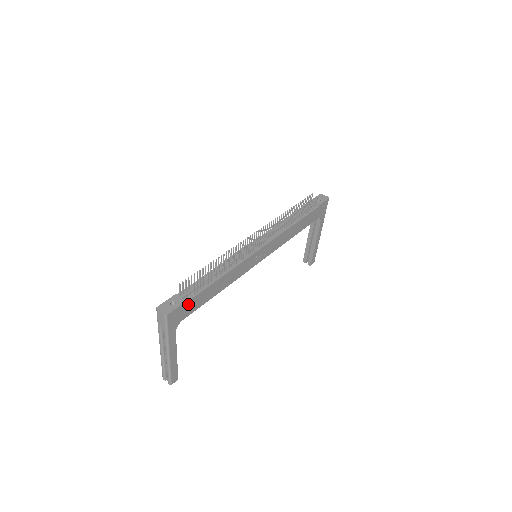
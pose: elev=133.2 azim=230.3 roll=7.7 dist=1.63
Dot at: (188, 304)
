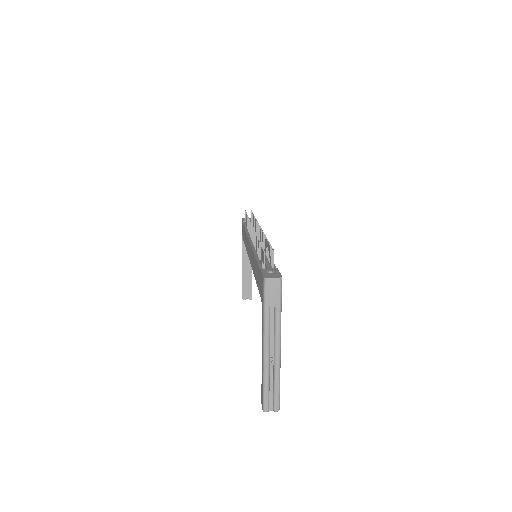
Dot at: occluded
